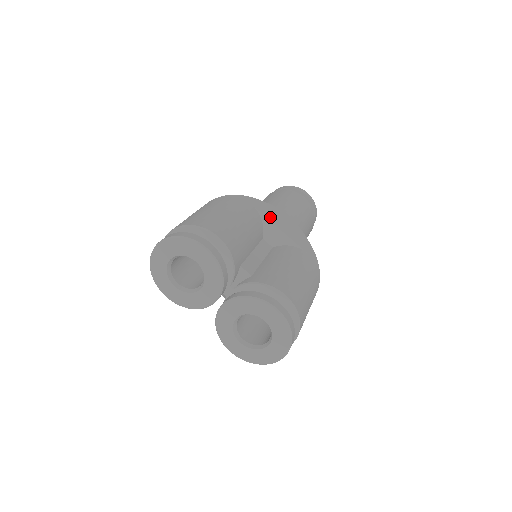
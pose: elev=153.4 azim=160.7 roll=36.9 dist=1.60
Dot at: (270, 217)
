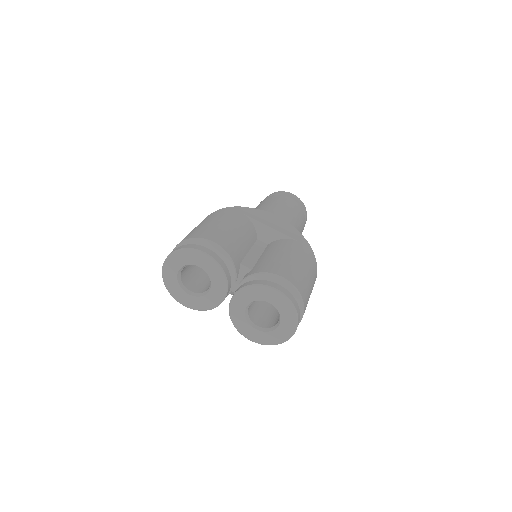
Dot at: (259, 219)
